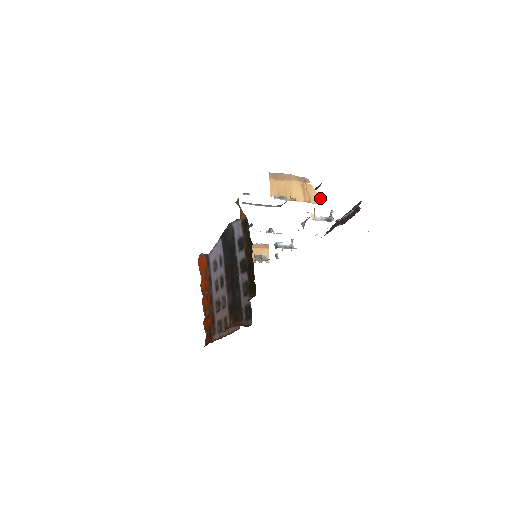
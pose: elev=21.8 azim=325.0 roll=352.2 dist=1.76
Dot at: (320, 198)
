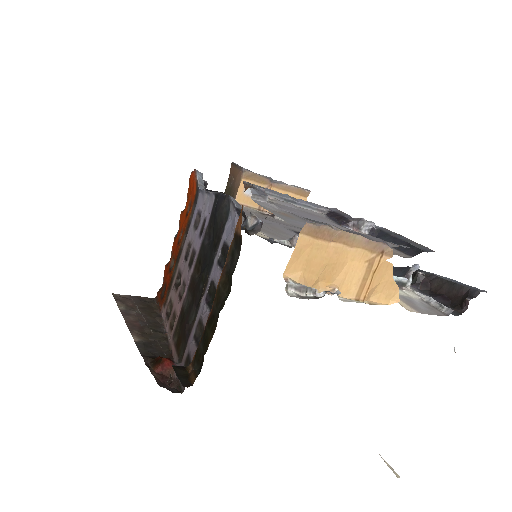
Dot at: (395, 291)
